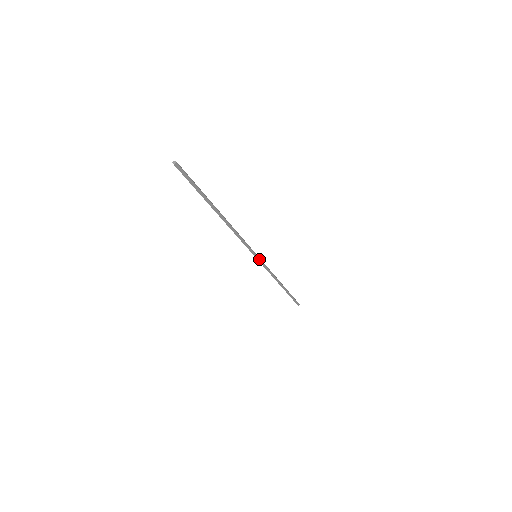
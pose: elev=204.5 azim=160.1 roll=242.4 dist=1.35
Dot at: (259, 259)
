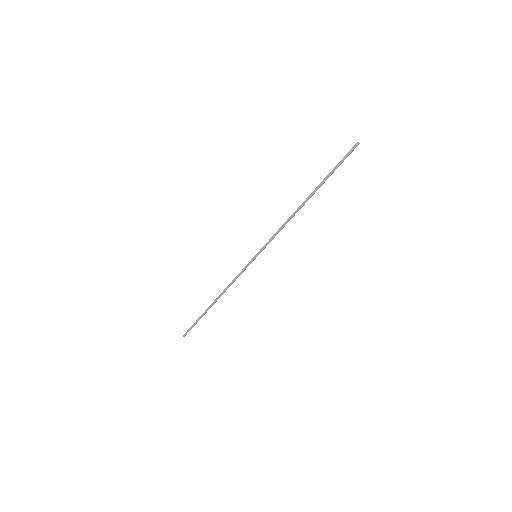
Dot at: (252, 261)
